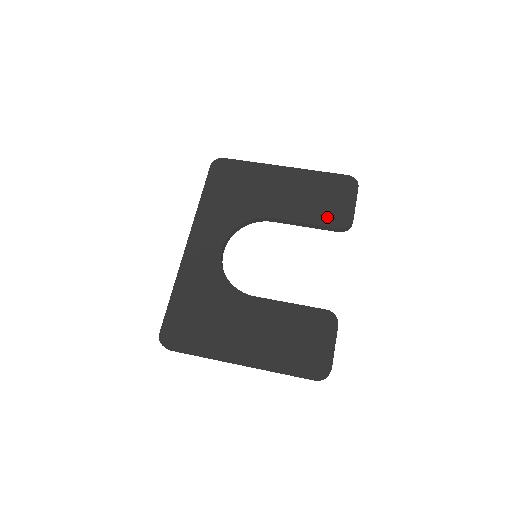
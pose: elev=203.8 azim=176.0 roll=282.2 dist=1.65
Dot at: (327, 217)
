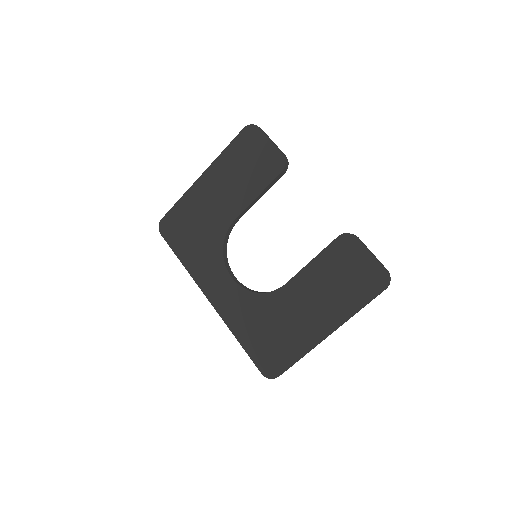
Dot at: (265, 175)
